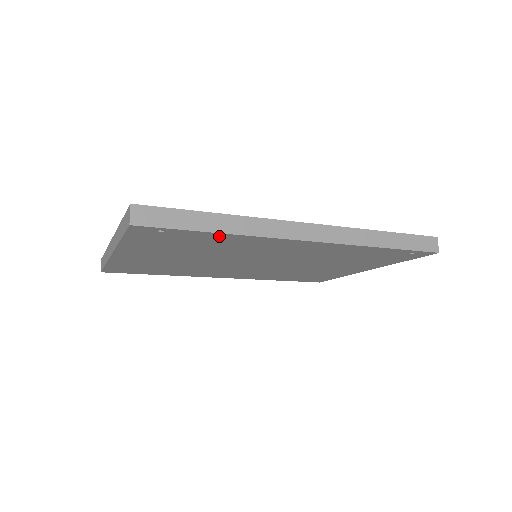
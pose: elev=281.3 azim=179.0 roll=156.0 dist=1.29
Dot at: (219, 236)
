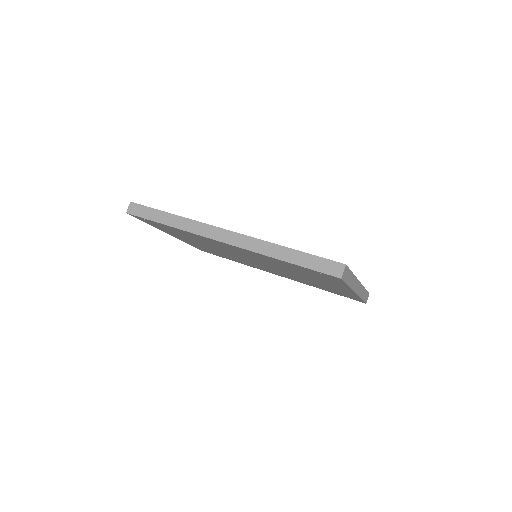
Dot at: (174, 228)
